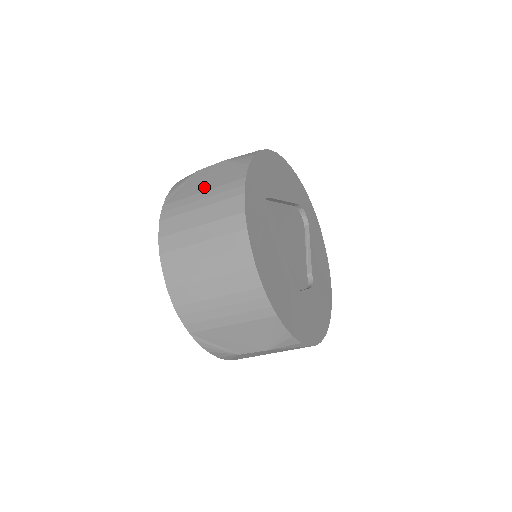
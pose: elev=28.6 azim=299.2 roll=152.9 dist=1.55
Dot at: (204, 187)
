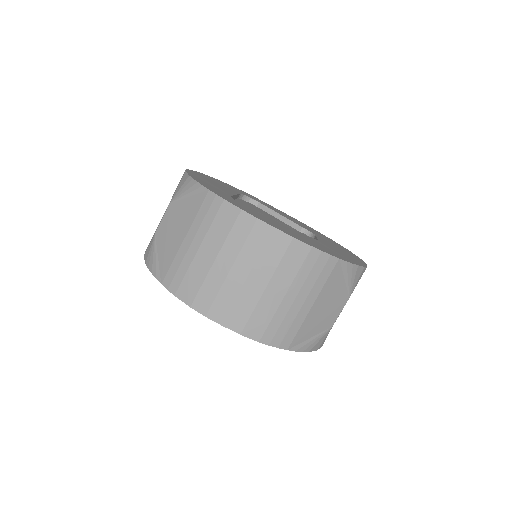
Dot at: (181, 234)
